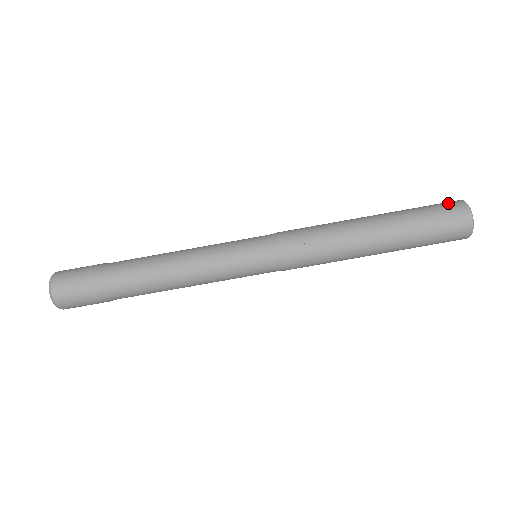
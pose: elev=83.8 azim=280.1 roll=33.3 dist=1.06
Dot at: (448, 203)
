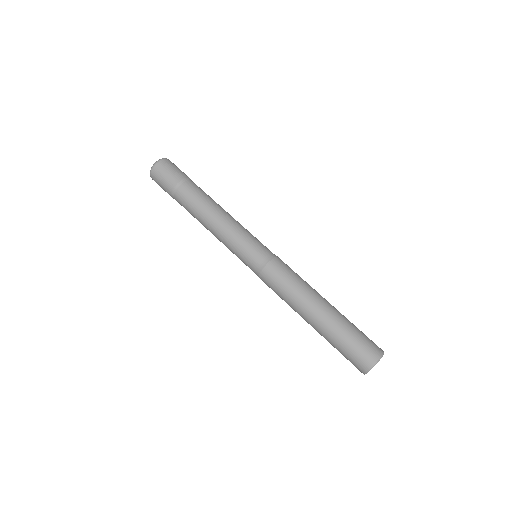
Dot at: occluded
